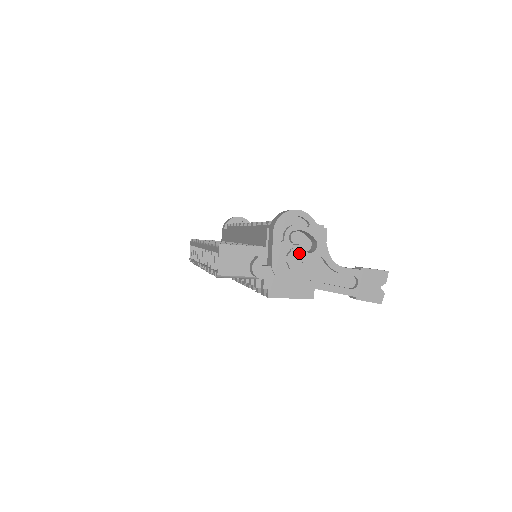
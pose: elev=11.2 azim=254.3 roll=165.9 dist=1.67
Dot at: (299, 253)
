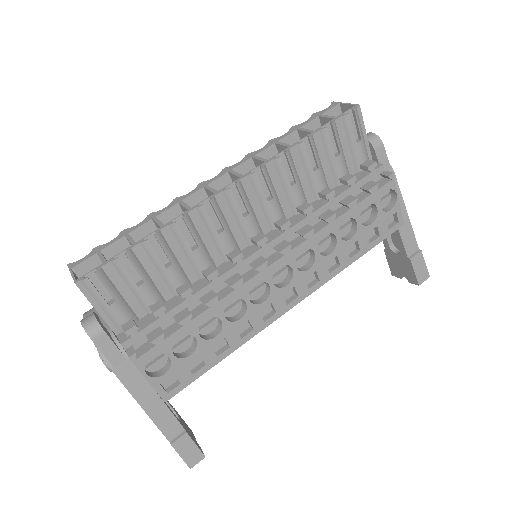
Dot at: occluded
